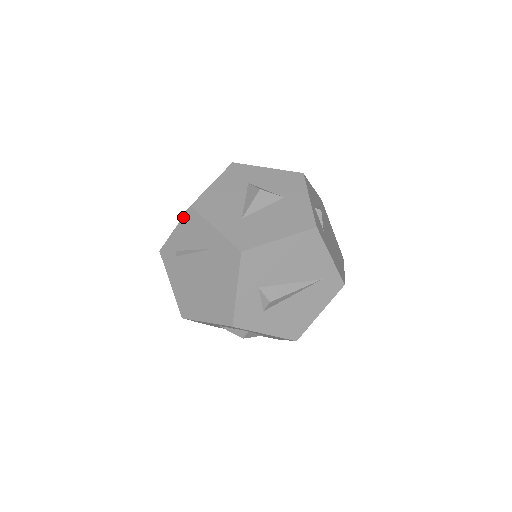
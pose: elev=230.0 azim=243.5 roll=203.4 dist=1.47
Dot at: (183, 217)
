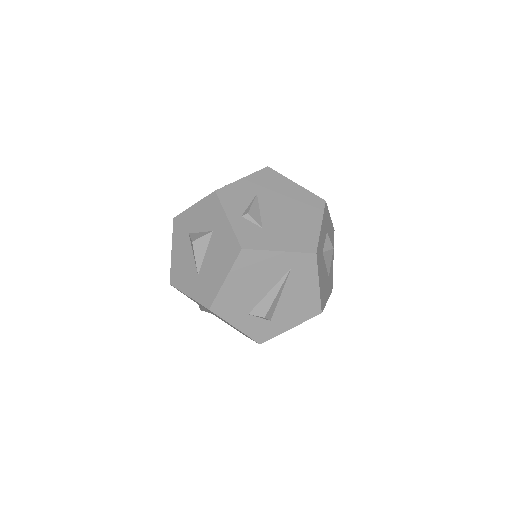
Dot at: occluded
